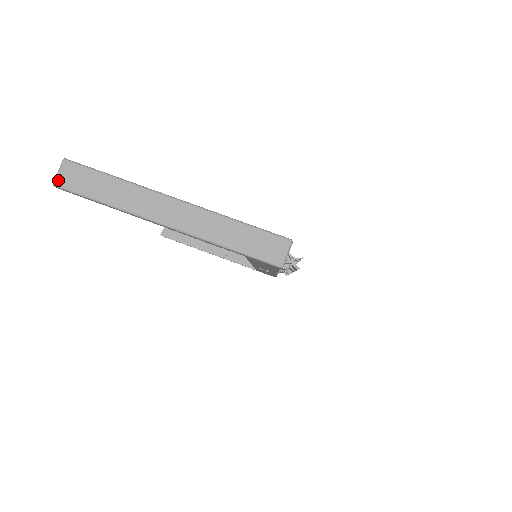
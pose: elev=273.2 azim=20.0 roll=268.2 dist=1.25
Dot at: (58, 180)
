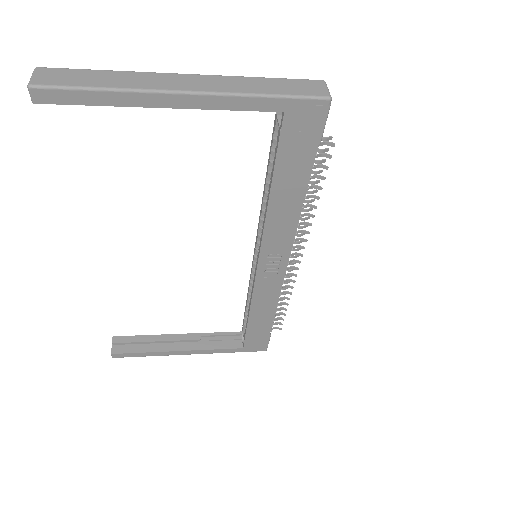
Dot at: (34, 81)
